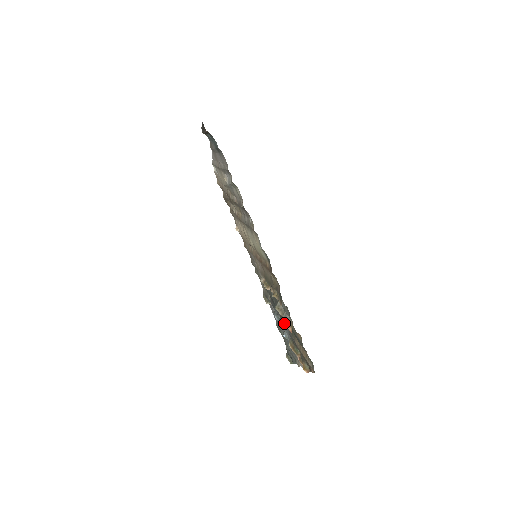
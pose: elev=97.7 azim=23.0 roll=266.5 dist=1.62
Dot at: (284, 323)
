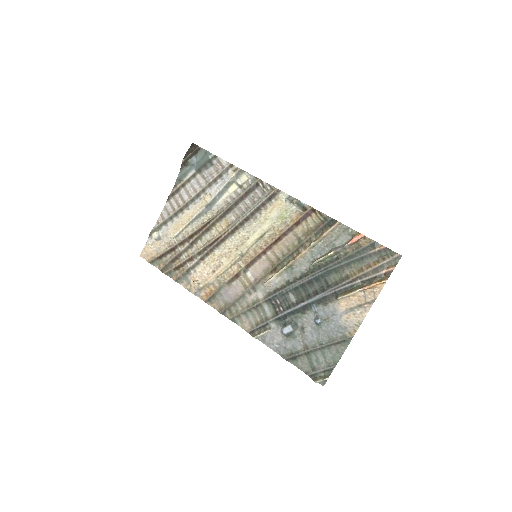
Dot at: (319, 293)
